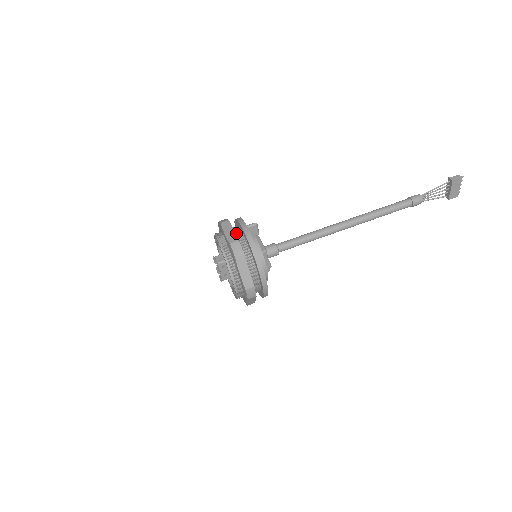
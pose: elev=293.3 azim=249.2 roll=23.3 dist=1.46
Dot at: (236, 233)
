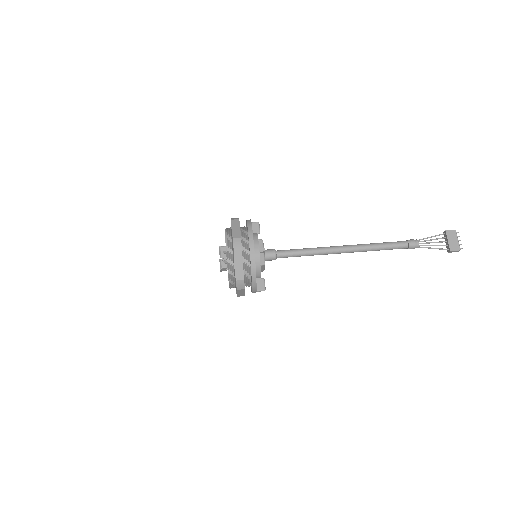
Dot at: occluded
